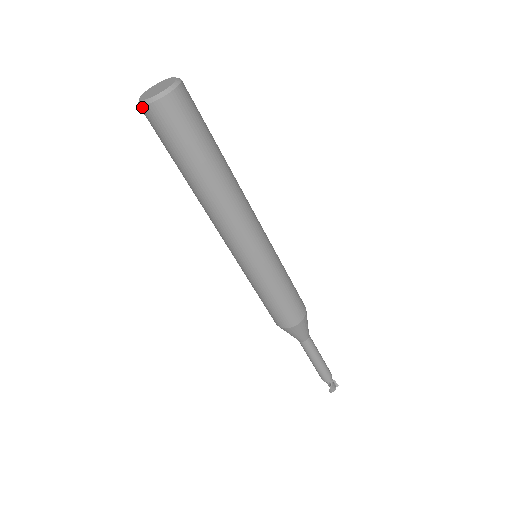
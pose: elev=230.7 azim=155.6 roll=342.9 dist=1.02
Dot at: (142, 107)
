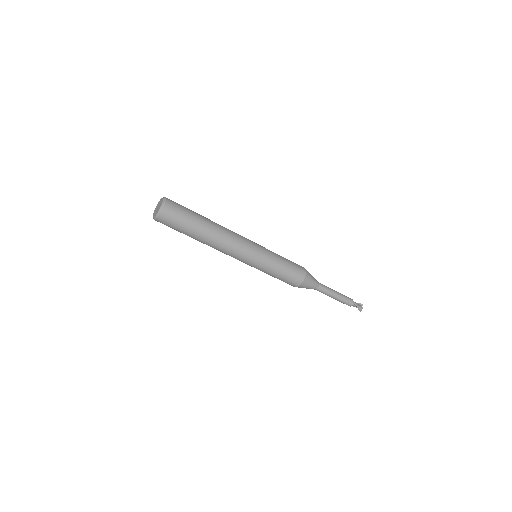
Dot at: (156, 219)
